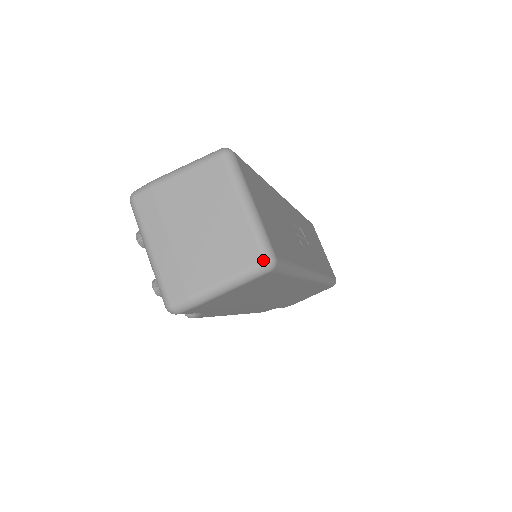
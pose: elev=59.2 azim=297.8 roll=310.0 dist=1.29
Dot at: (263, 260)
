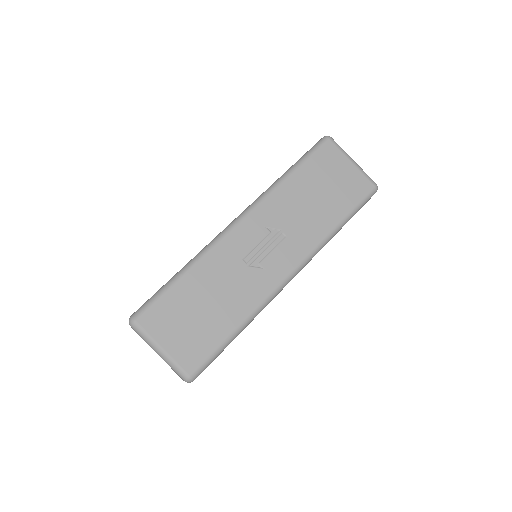
Dot at: occluded
